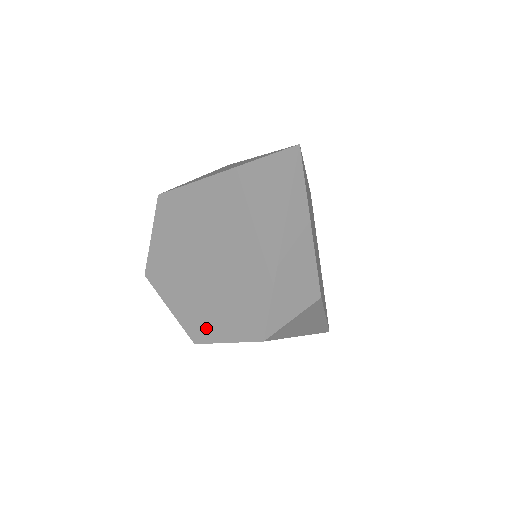
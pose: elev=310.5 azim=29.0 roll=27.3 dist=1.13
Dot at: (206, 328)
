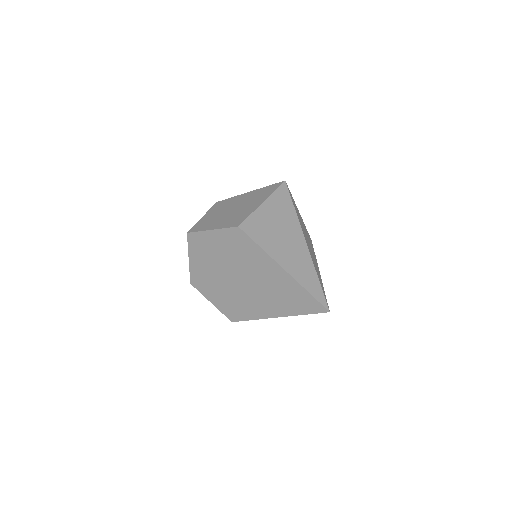
Dot at: (205, 288)
